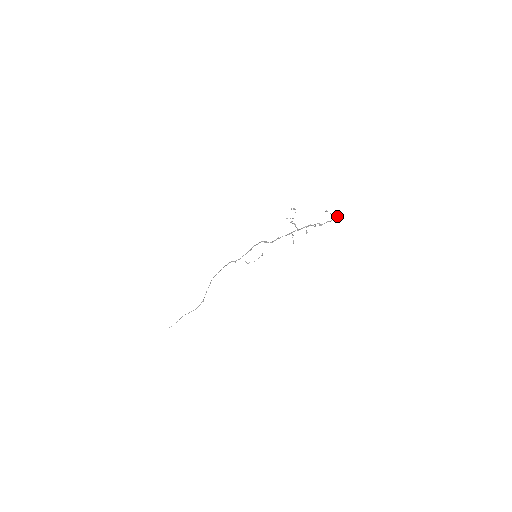
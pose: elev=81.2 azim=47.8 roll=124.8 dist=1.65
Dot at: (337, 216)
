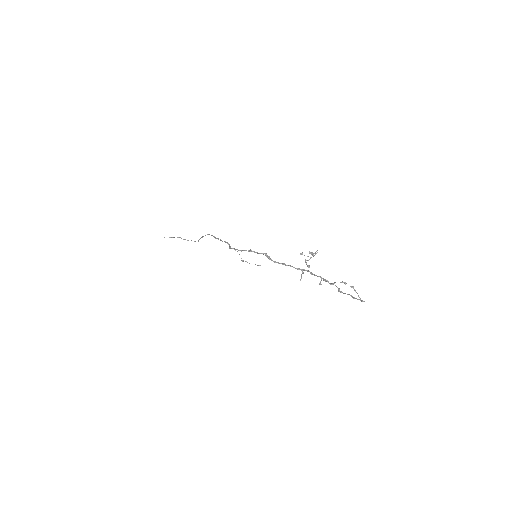
Dot at: (363, 301)
